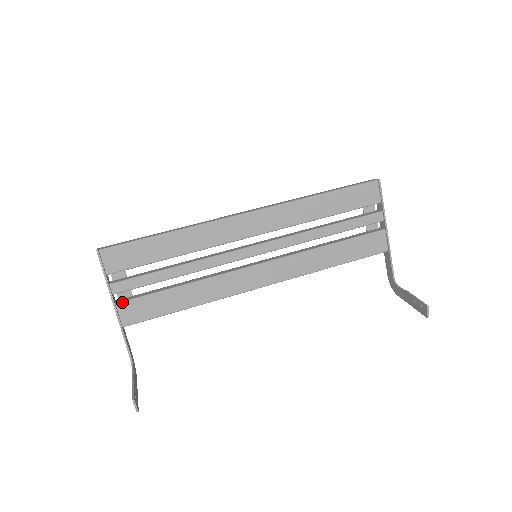
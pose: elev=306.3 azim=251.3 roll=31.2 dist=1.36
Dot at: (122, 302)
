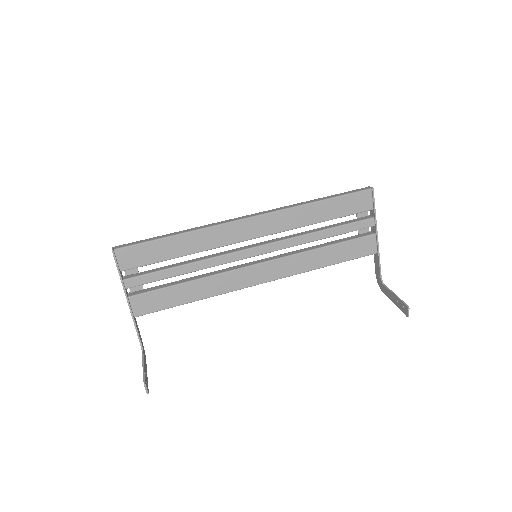
Dot at: (134, 296)
